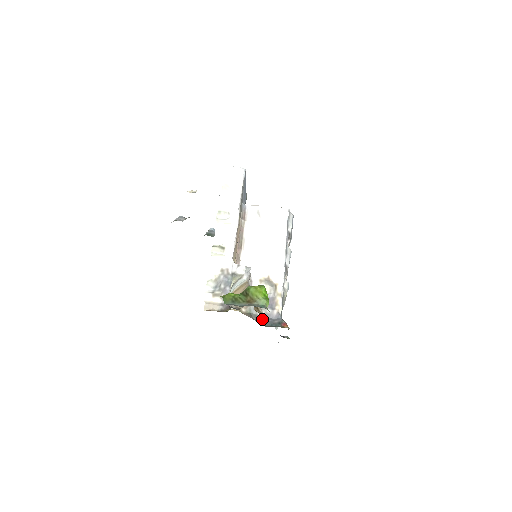
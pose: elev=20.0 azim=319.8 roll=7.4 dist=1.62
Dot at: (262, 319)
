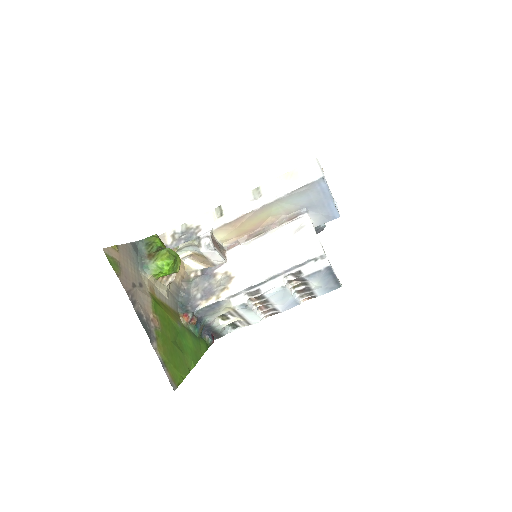
Dot at: (188, 295)
